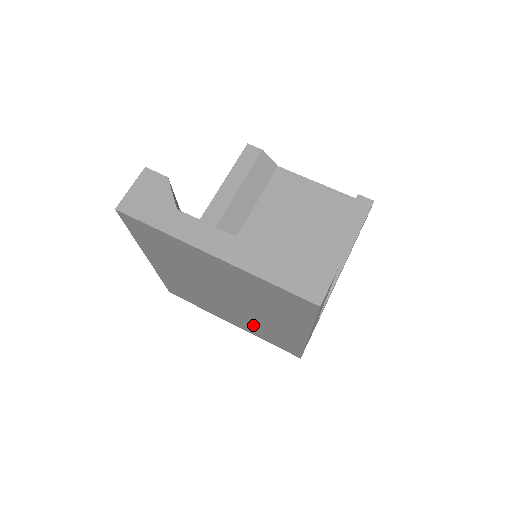
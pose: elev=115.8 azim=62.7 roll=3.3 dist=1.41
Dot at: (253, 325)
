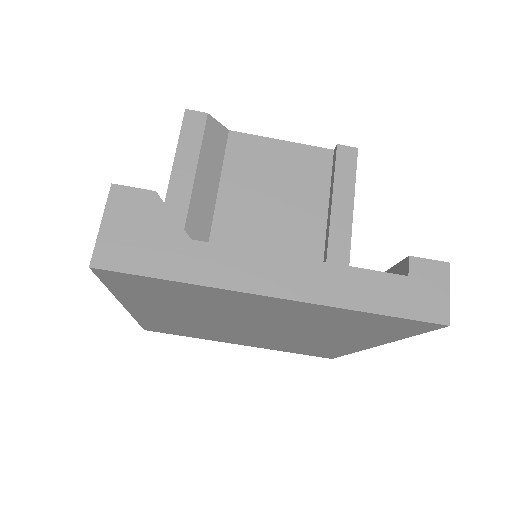
Dot at: (278, 343)
